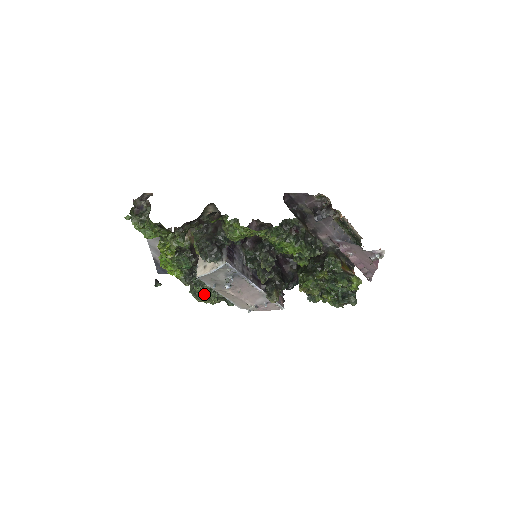
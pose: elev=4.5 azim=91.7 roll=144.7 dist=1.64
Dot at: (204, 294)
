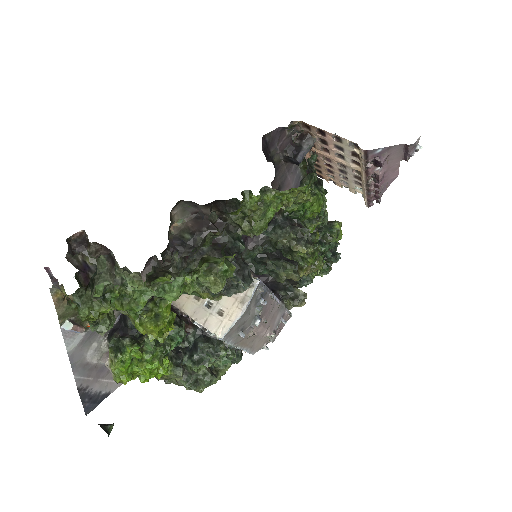
Dot at: (210, 370)
